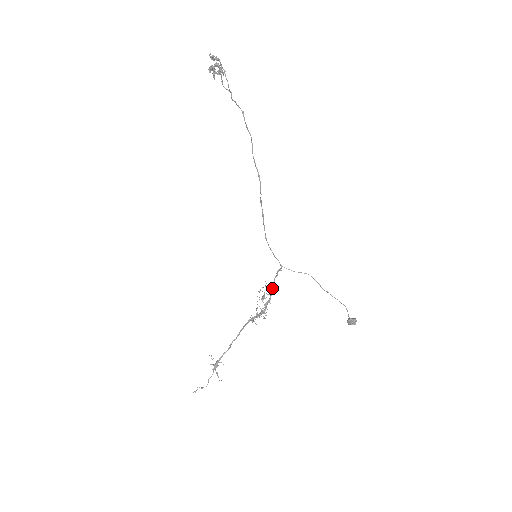
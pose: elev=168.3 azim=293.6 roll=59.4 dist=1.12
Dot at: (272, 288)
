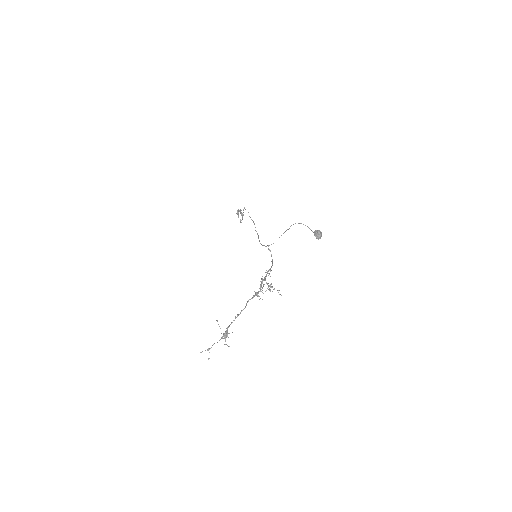
Dot at: (270, 269)
